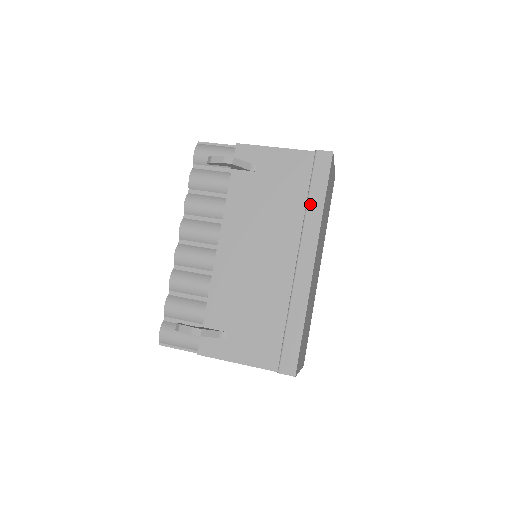
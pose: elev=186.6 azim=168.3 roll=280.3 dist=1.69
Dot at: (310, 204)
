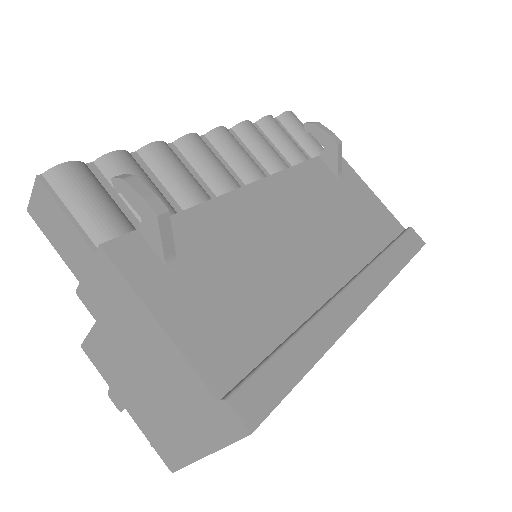
Dot at: (387, 256)
